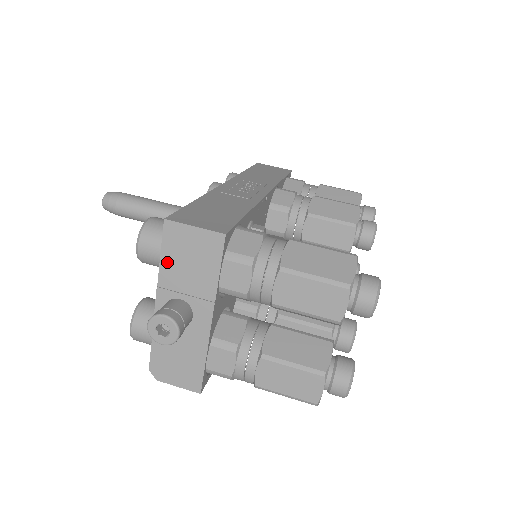
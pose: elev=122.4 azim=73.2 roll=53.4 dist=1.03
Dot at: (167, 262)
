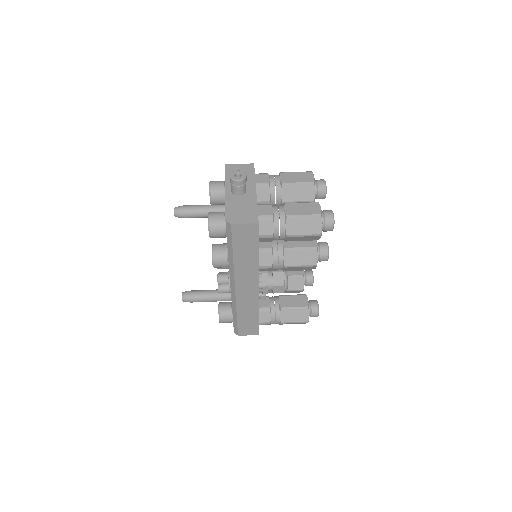
Dot at: (229, 177)
